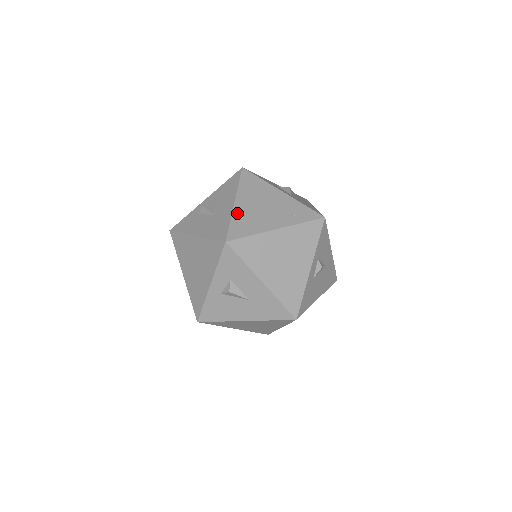
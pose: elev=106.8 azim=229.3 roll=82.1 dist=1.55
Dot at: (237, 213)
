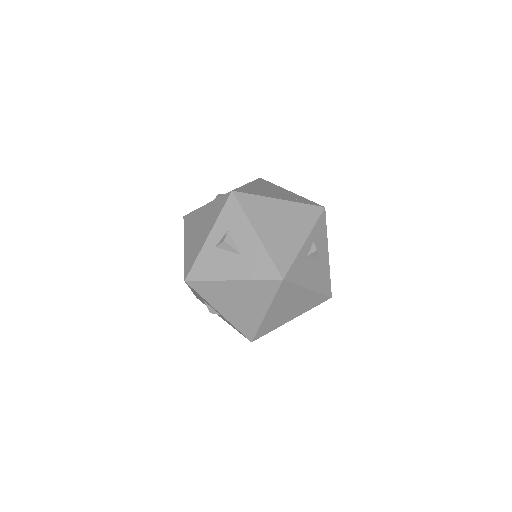
Dot at: (247, 186)
